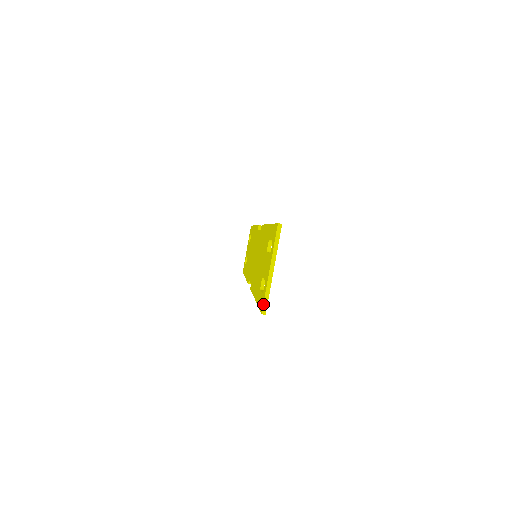
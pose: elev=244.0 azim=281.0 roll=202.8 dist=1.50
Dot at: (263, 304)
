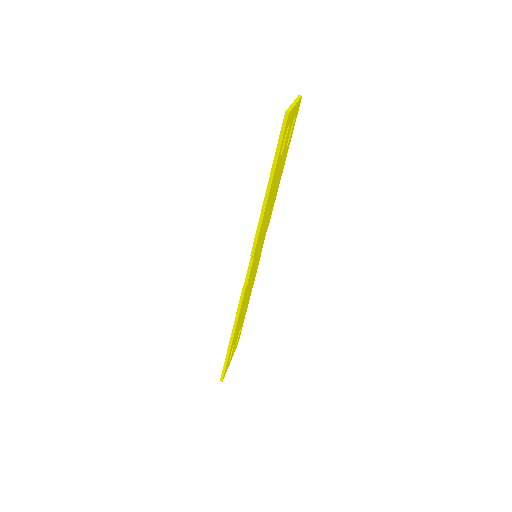
Dot at: (287, 109)
